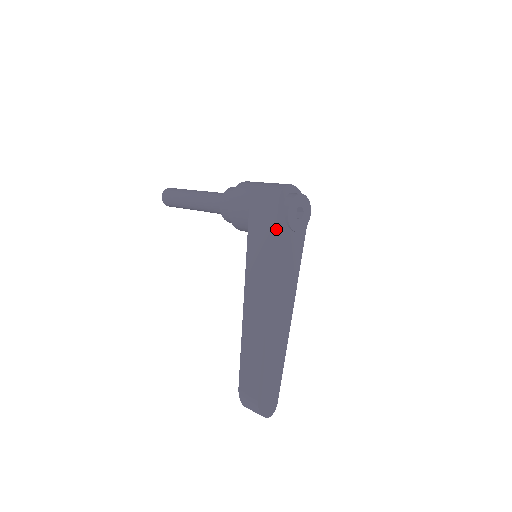
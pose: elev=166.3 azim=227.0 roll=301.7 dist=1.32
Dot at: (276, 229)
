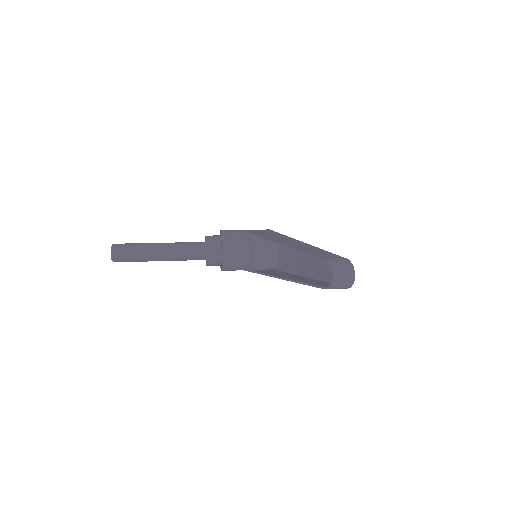
Dot at: occluded
